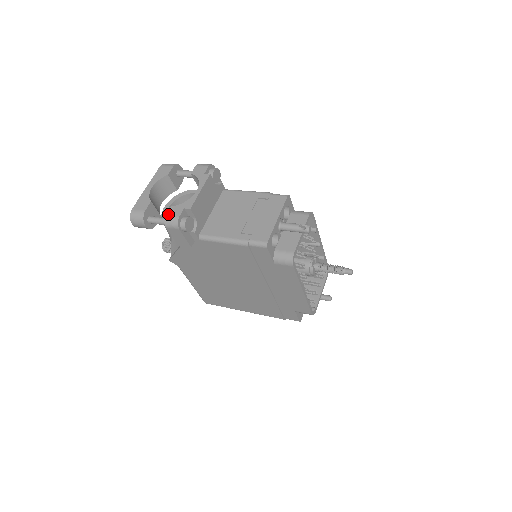
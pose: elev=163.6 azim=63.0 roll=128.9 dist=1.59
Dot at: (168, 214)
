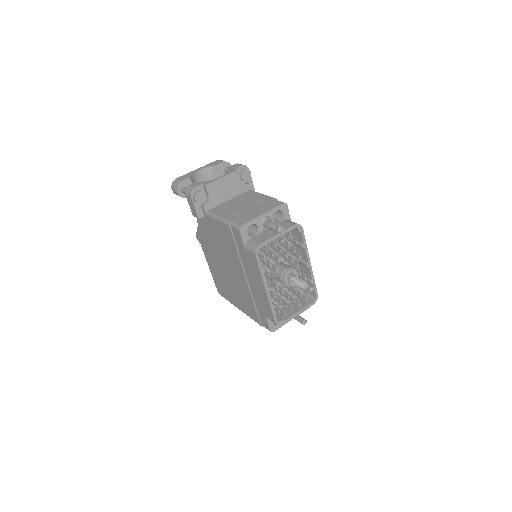
Dot at: (191, 185)
